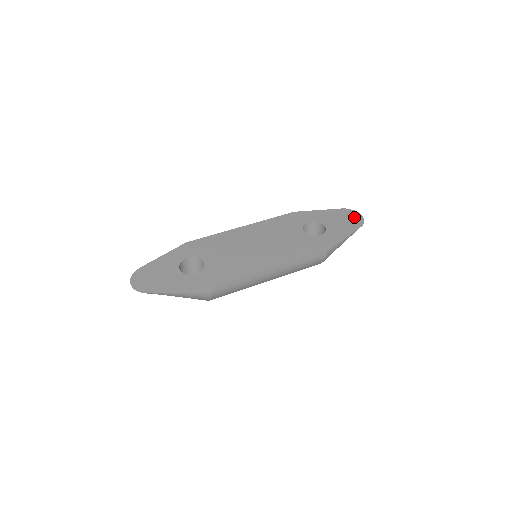
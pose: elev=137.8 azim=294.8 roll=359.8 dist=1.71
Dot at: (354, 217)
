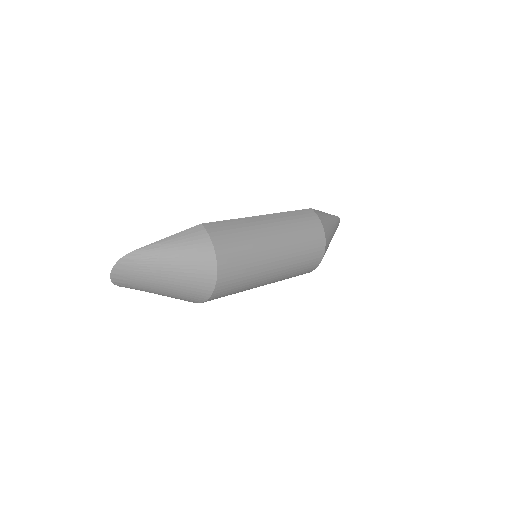
Dot at: occluded
